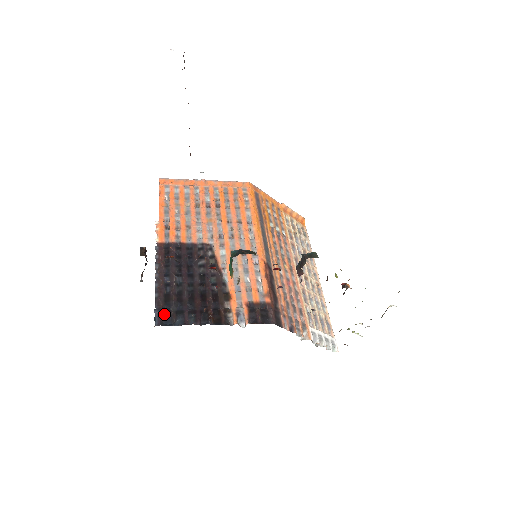
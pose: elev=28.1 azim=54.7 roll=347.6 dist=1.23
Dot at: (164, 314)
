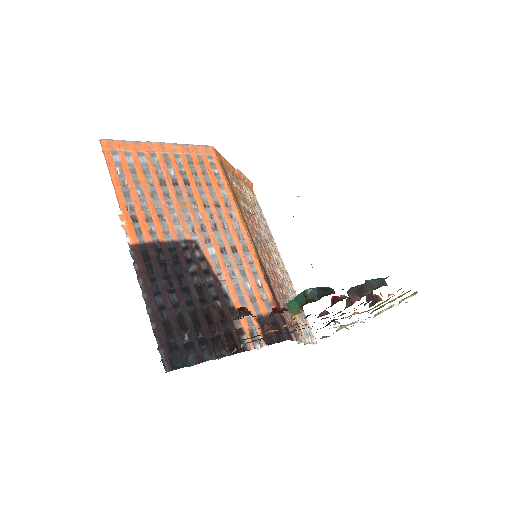
Dot at: occluded
